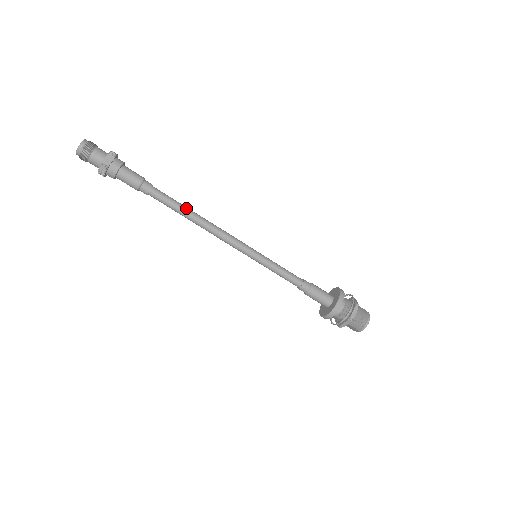
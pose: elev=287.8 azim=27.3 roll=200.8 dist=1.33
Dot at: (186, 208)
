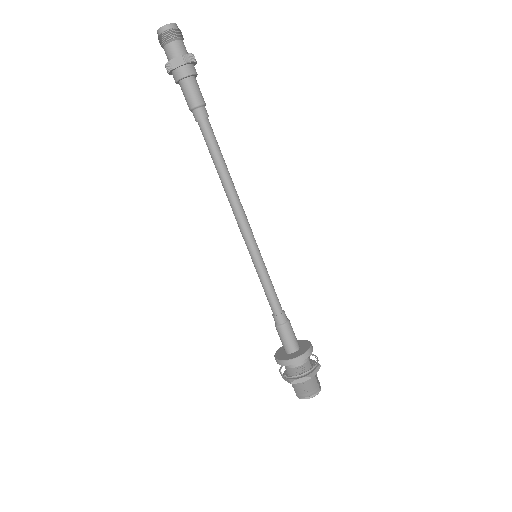
Dot at: (222, 162)
